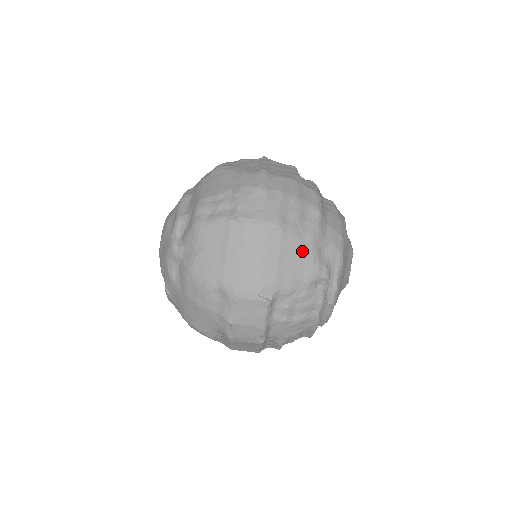
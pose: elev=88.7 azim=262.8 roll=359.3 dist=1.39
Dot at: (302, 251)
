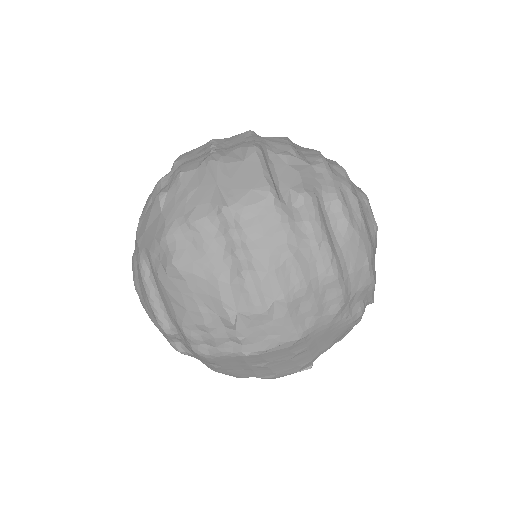
Dot at: (331, 328)
